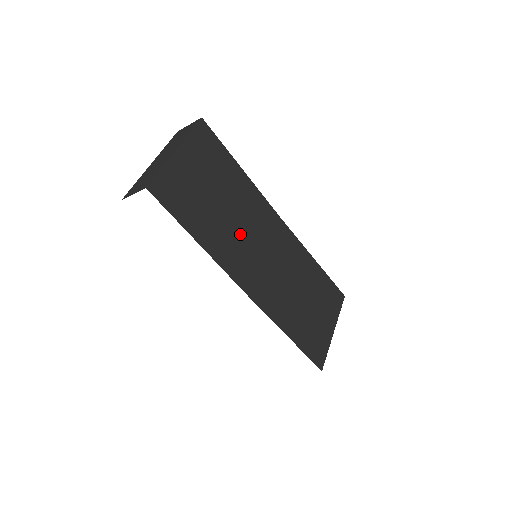
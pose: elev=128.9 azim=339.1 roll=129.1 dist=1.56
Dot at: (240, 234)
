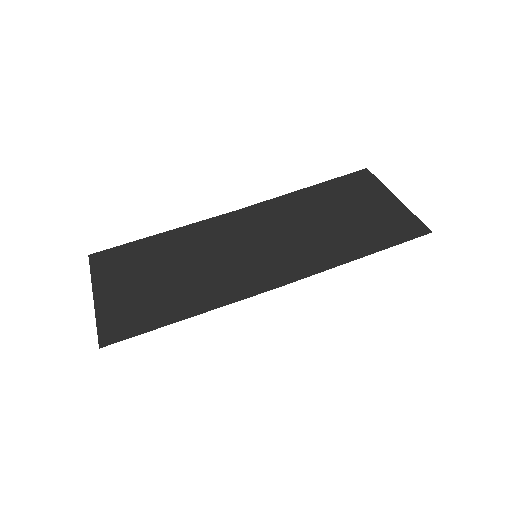
Dot at: (215, 265)
